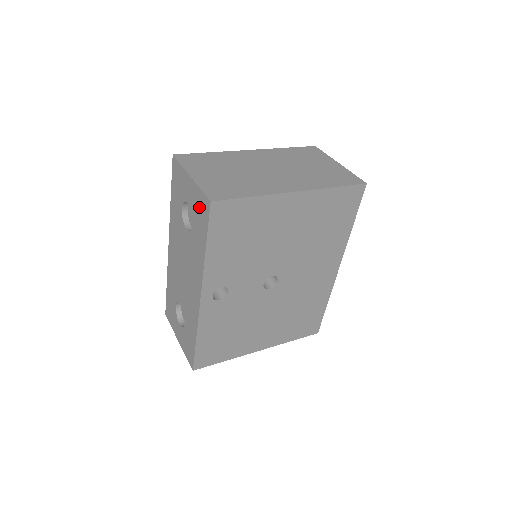
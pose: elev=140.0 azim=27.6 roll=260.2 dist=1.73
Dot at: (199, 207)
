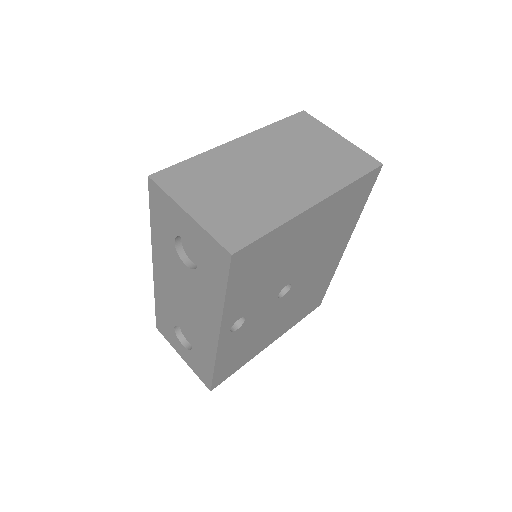
Dot at: (209, 252)
